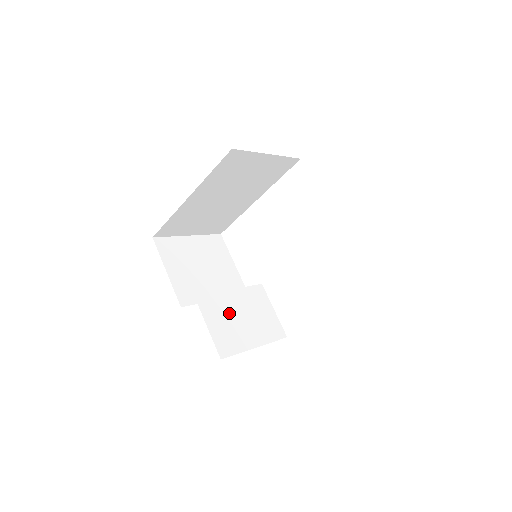
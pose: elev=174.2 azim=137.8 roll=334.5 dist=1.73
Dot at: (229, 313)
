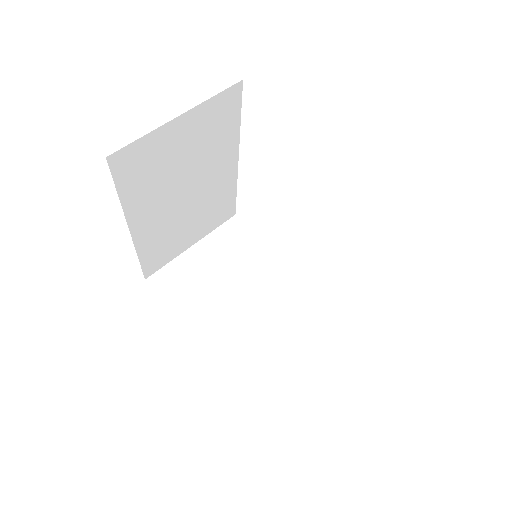
Dot at: (269, 336)
